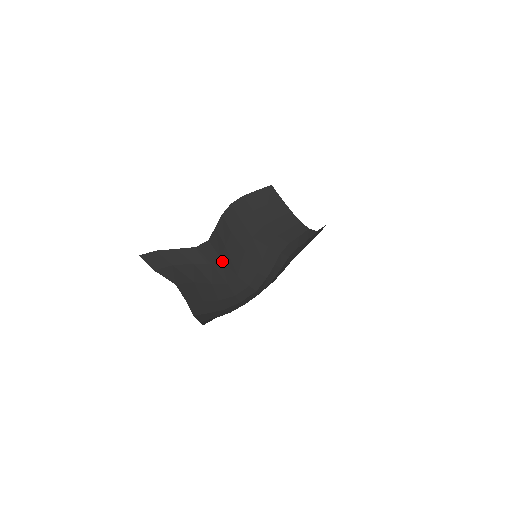
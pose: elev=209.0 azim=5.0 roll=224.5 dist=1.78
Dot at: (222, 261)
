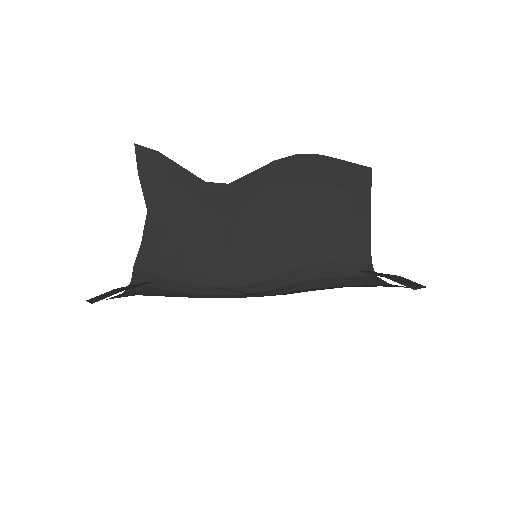
Dot at: (227, 221)
